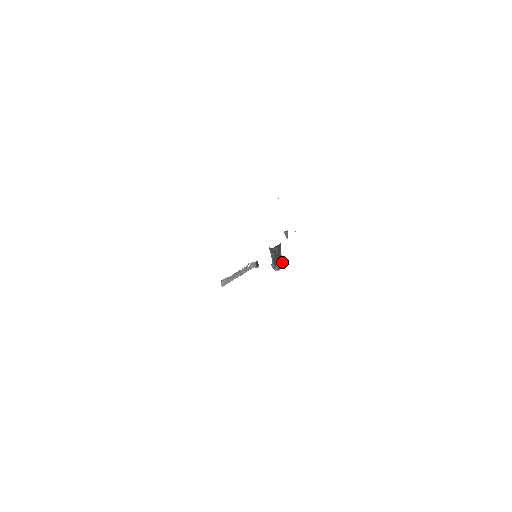
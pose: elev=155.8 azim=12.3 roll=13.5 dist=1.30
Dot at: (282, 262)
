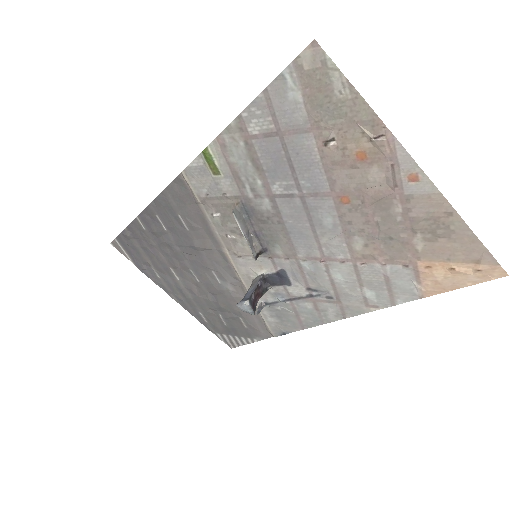
Dot at: (255, 306)
